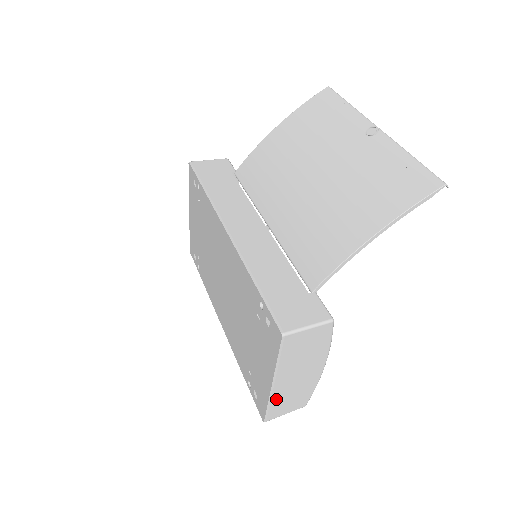
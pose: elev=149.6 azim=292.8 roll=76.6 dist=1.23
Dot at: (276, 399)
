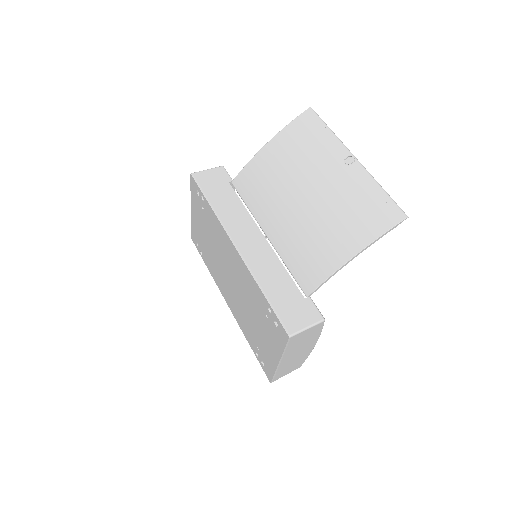
Dot at: (281, 369)
